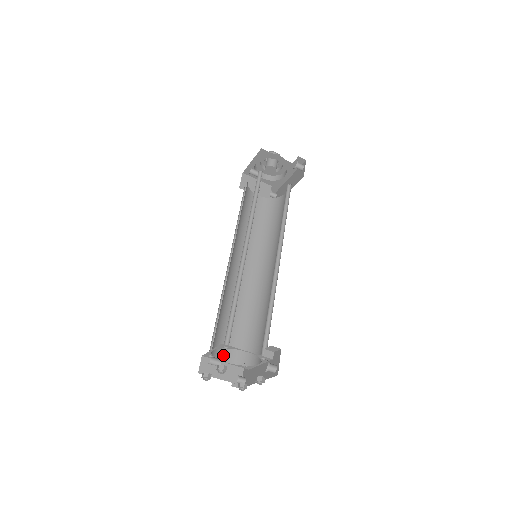
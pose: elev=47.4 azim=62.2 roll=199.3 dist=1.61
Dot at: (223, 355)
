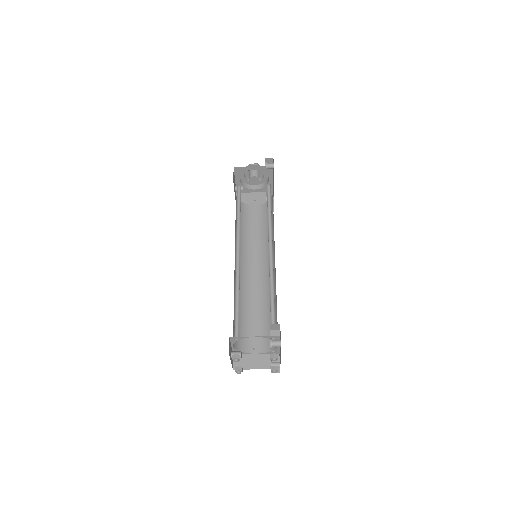
Dot at: (252, 348)
